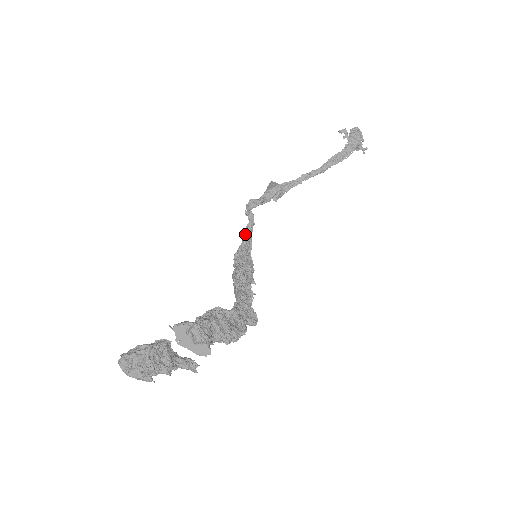
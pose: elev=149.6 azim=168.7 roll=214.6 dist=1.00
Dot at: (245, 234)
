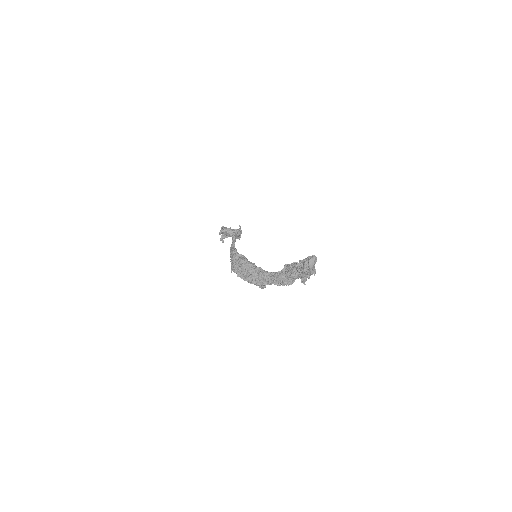
Dot at: (234, 243)
